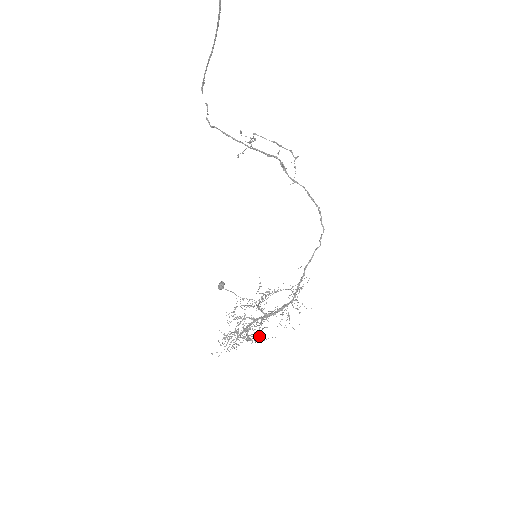
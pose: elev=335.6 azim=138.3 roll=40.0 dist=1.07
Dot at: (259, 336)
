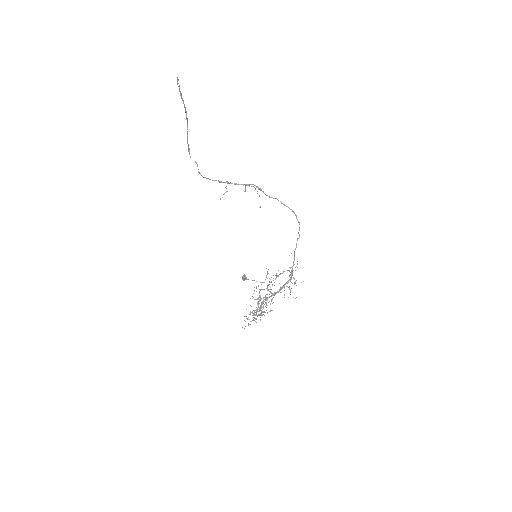
Dot at: (270, 310)
